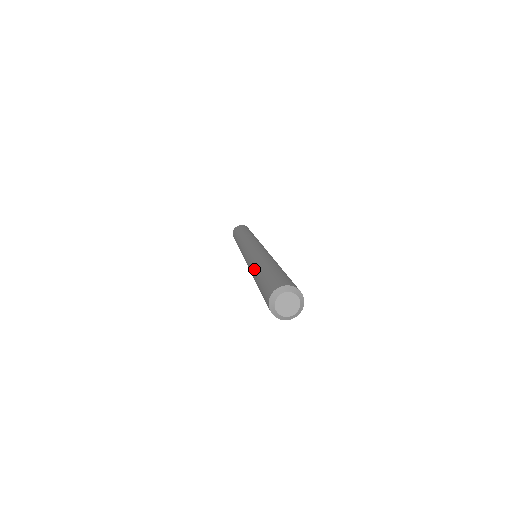
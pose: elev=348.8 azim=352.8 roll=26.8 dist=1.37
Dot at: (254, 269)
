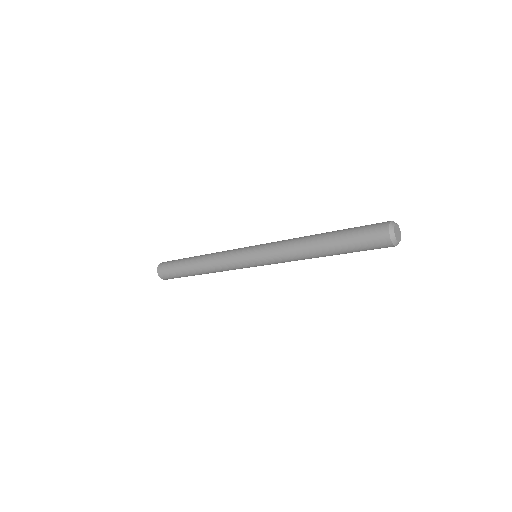
Dot at: (311, 249)
